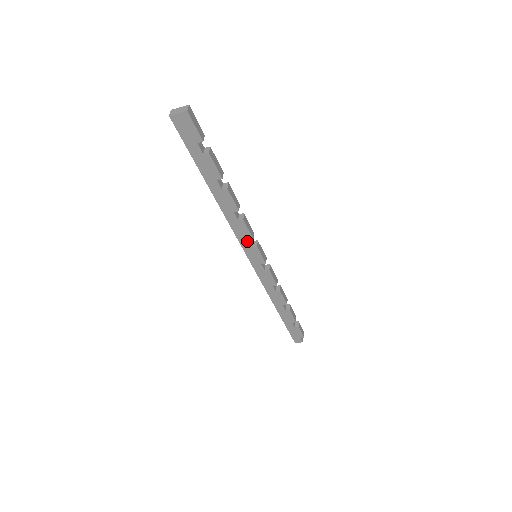
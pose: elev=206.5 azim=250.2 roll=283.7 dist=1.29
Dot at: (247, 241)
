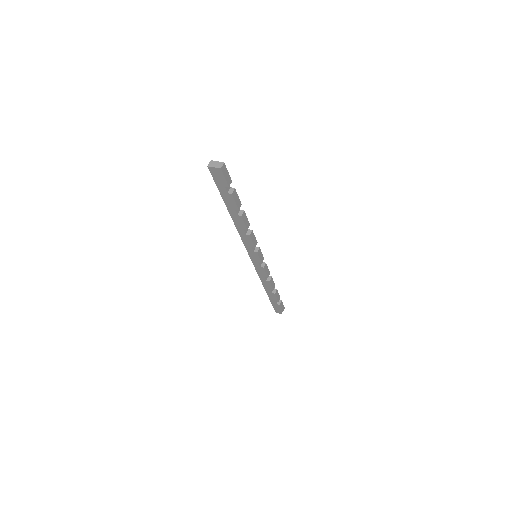
Dot at: (250, 247)
